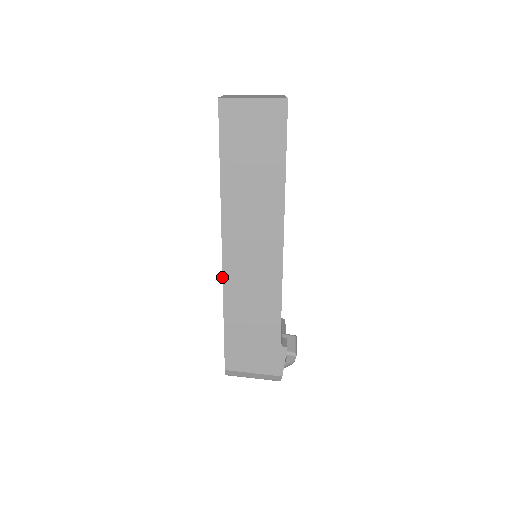
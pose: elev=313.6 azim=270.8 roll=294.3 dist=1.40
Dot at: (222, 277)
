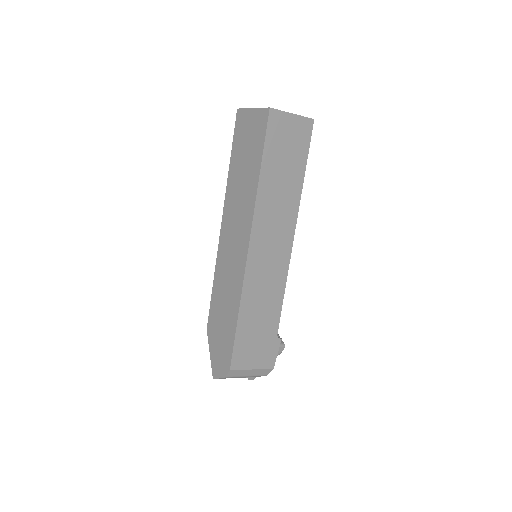
Dot at: (244, 273)
